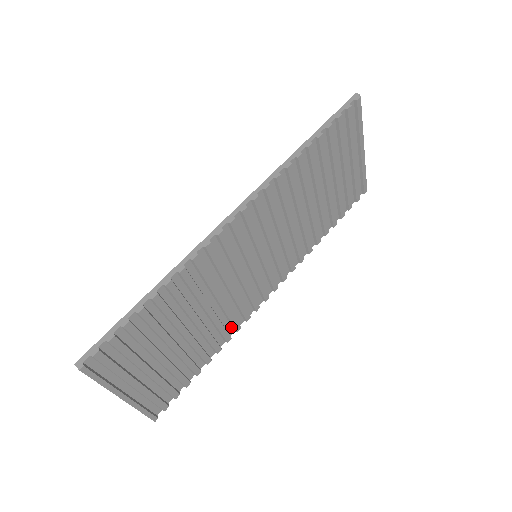
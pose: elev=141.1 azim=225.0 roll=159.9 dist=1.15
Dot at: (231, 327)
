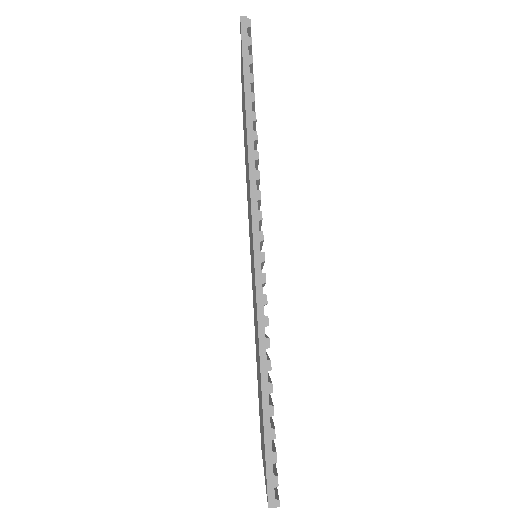
Dot at: occluded
